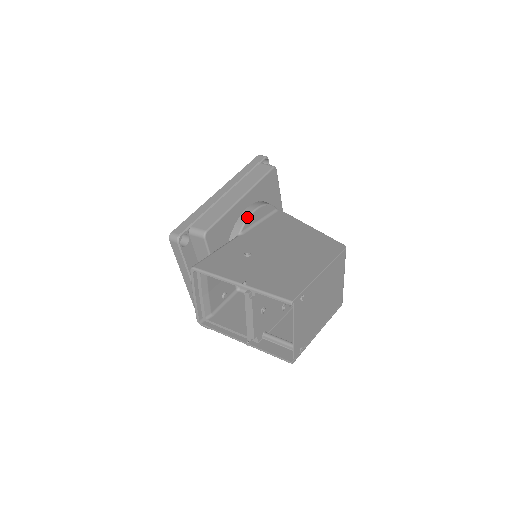
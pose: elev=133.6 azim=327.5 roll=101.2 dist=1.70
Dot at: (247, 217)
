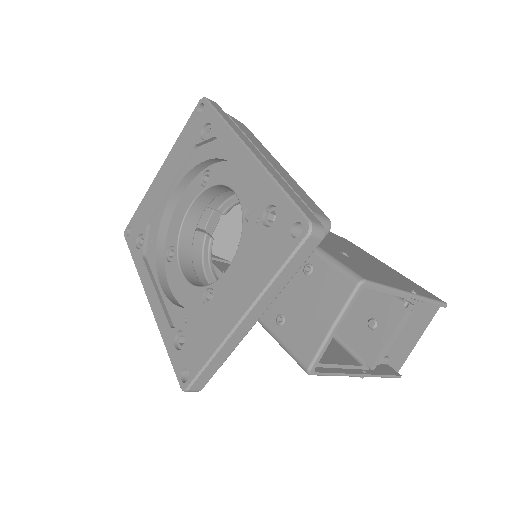
Dot at: occluded
